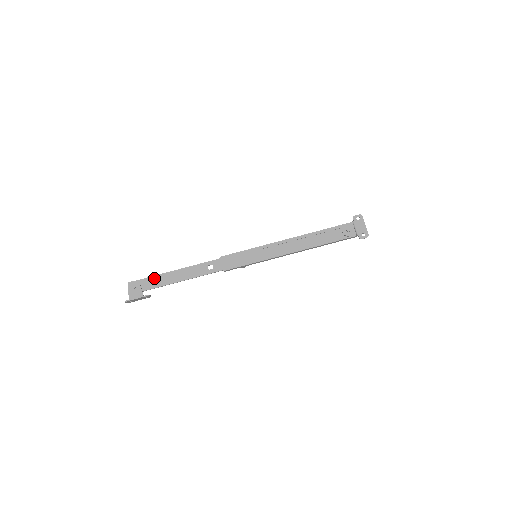
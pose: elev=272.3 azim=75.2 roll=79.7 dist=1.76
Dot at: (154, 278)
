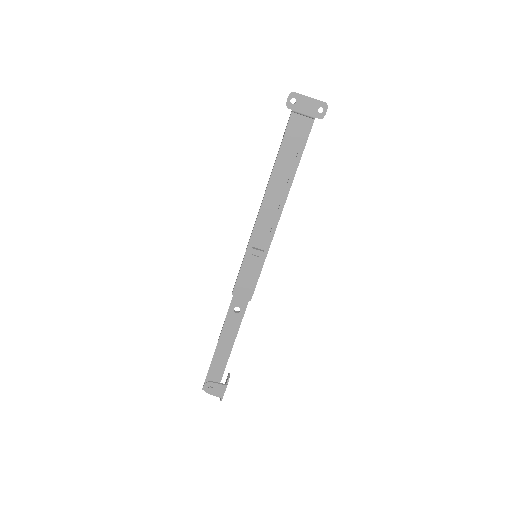
Dot at: (213, 366)
